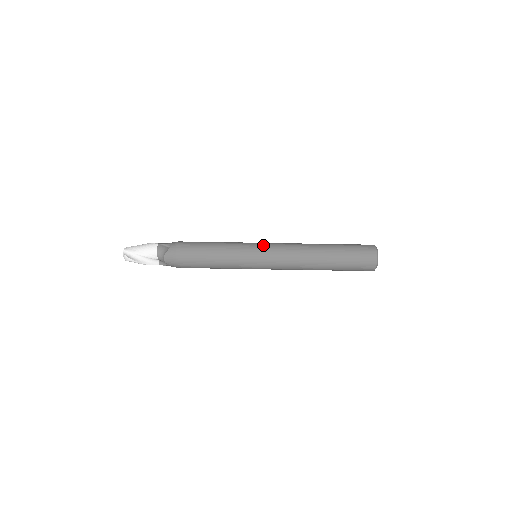
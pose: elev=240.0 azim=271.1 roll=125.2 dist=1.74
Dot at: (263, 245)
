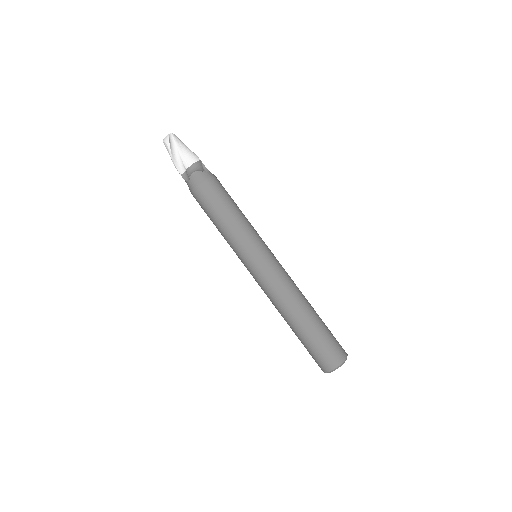
Dot at: (272, 254)
